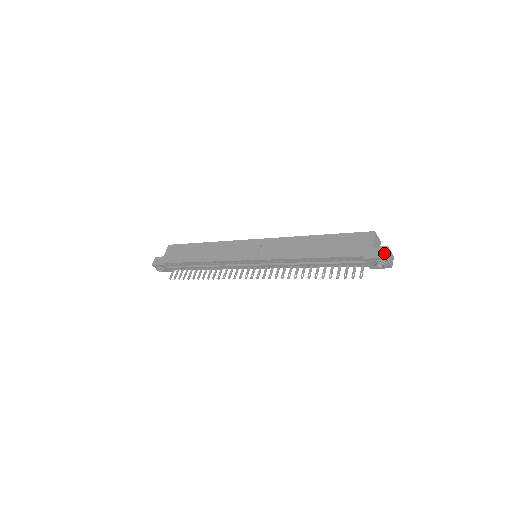
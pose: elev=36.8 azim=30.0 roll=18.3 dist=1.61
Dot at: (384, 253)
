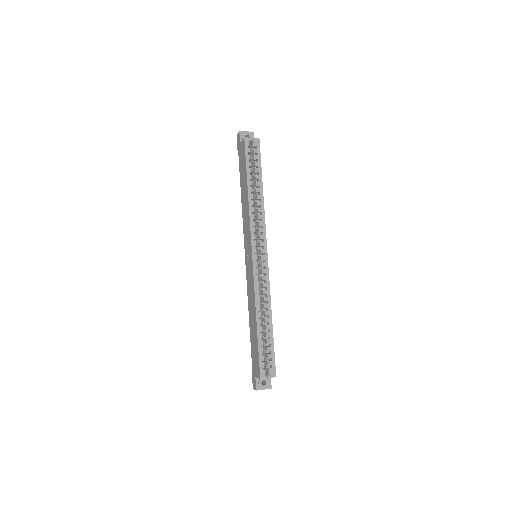
Dot at: (254, 387)
